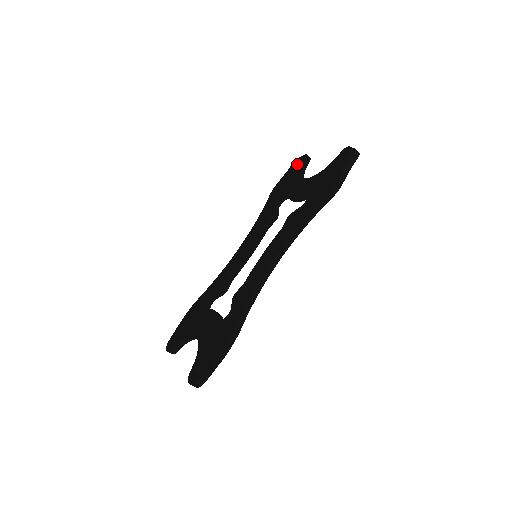
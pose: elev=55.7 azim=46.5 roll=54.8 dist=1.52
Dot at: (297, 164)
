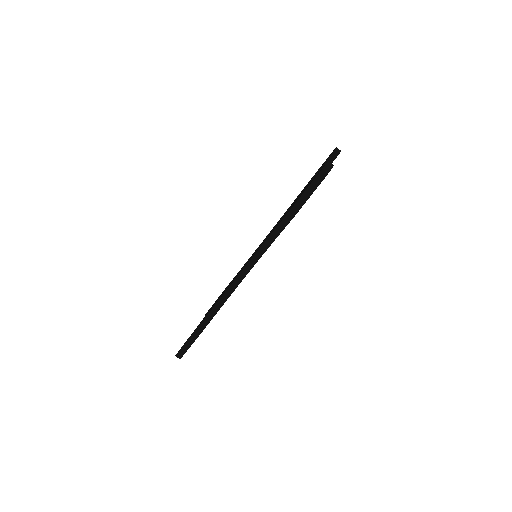
Dot at: occluded
